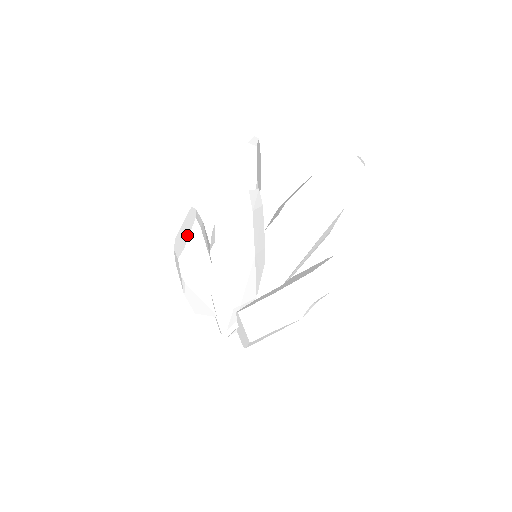
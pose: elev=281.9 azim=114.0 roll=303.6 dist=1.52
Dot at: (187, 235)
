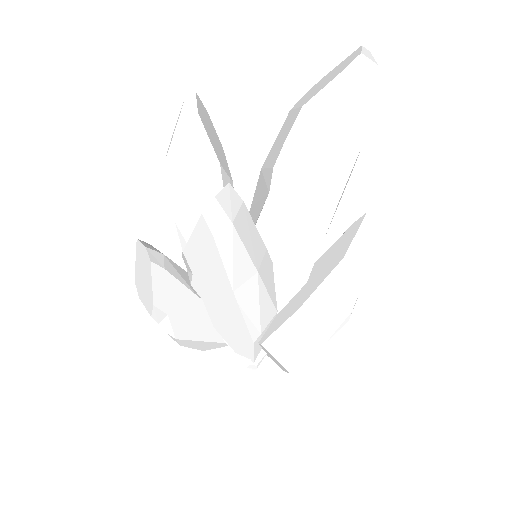
Dot at: (149, 285)
